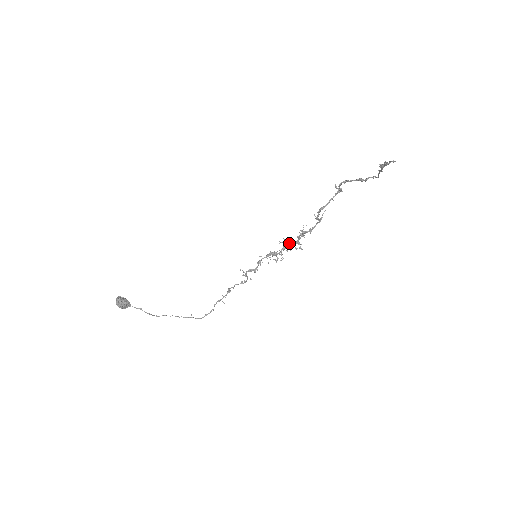
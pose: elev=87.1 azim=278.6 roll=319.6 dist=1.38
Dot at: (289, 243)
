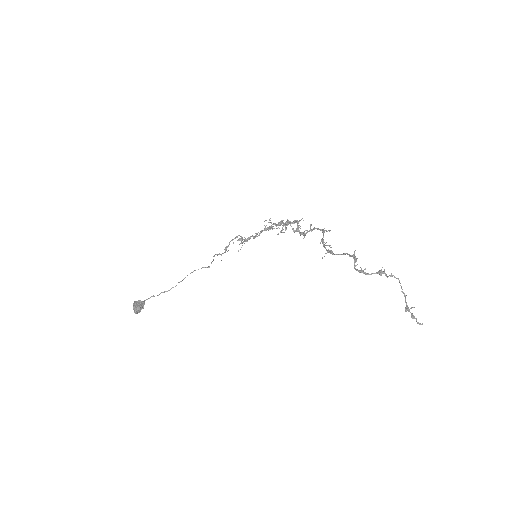
Dot at: (286, 224)
